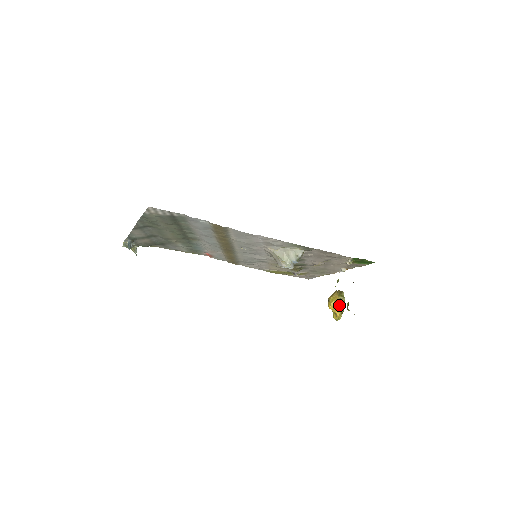
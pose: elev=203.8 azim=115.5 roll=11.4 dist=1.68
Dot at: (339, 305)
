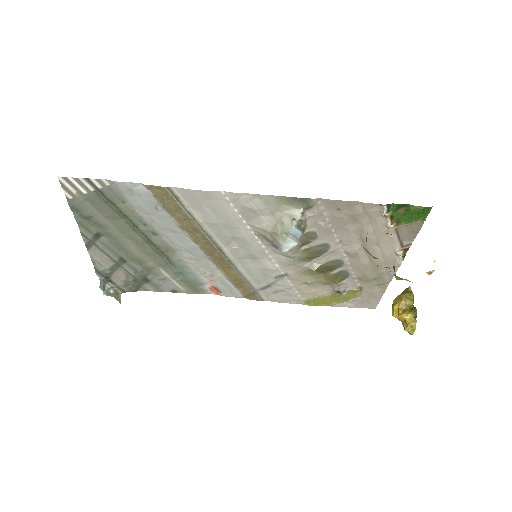
Dot at: (407, 307)
